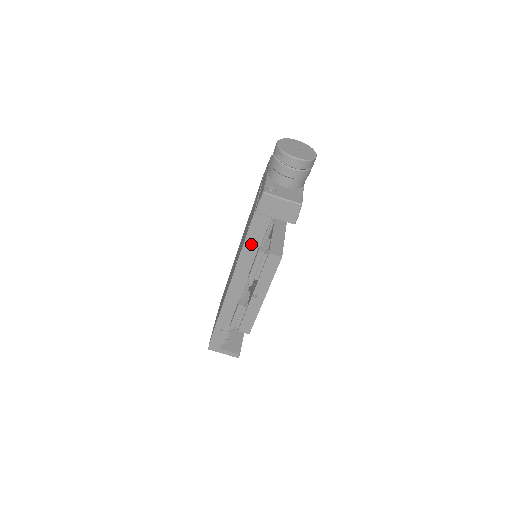
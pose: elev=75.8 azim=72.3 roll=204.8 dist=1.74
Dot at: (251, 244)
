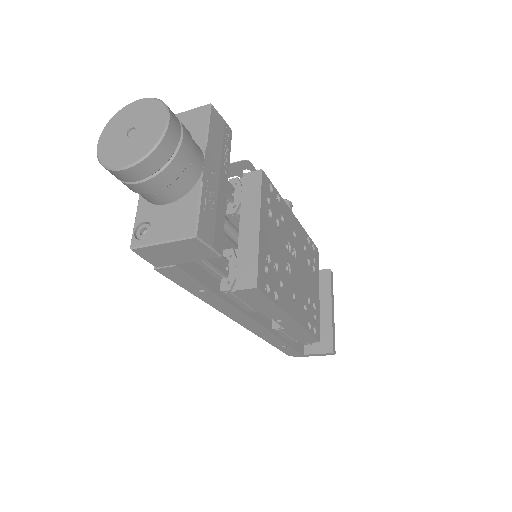
Dot at: (202, 291)
